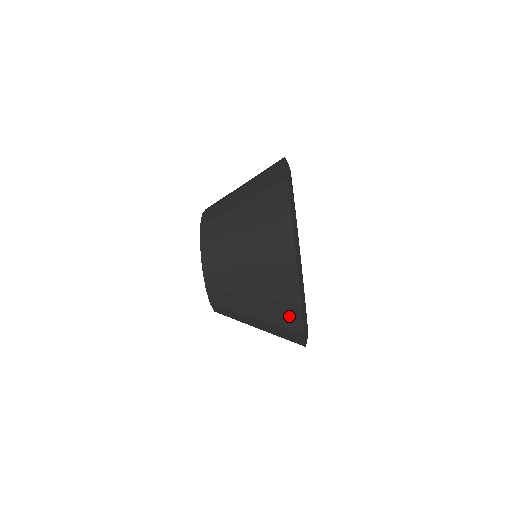
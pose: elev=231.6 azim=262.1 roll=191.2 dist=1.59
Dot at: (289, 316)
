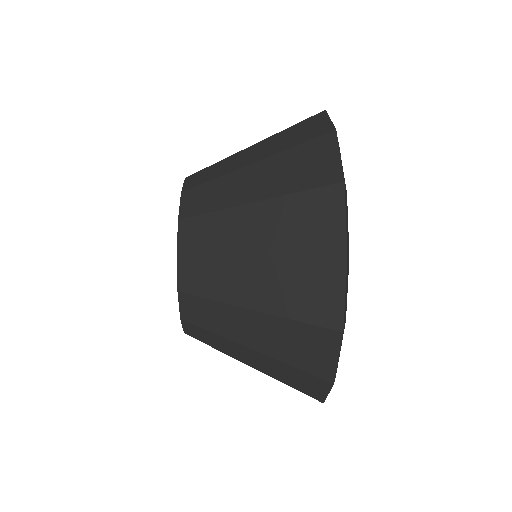
Dot at: occluded
